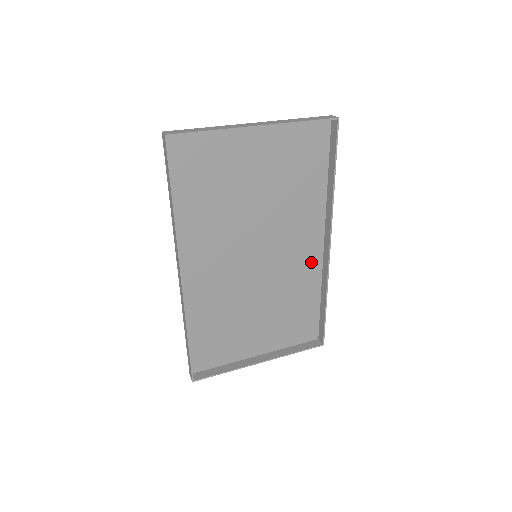
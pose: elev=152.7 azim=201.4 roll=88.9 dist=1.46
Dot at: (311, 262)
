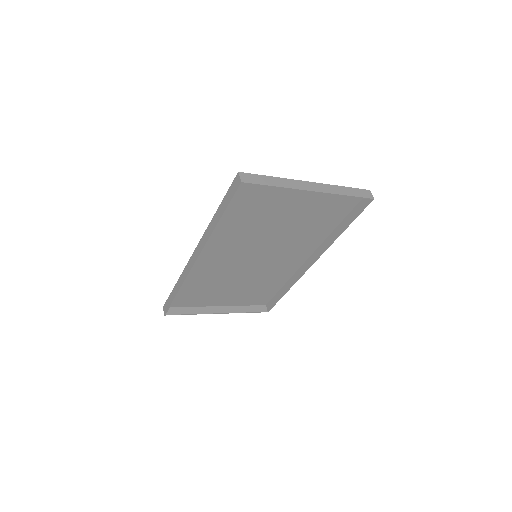
Dot at: (292, 266)
